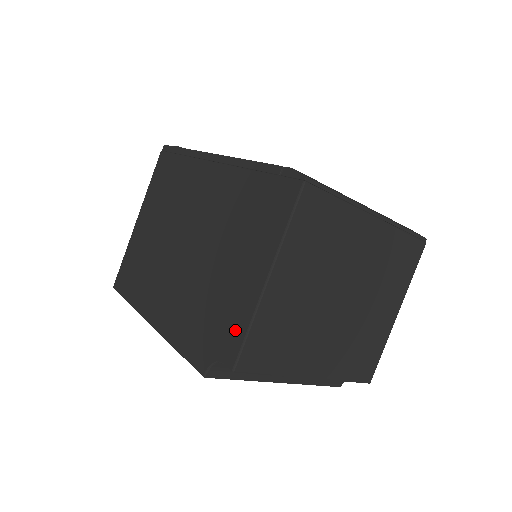
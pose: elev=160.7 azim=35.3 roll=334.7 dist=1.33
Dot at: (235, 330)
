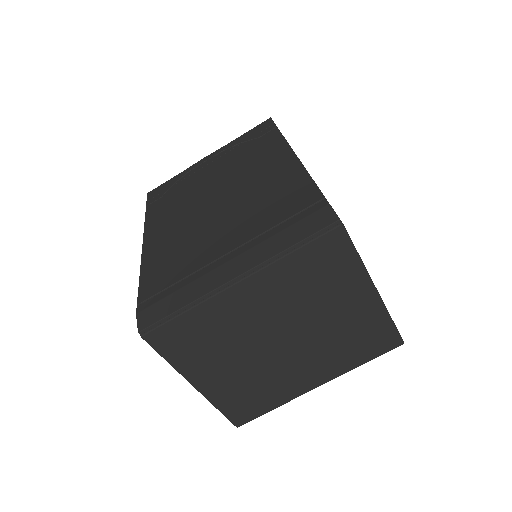
Dot at: occluded
